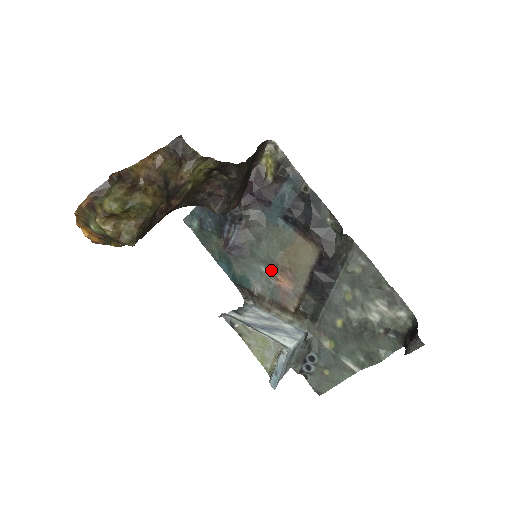
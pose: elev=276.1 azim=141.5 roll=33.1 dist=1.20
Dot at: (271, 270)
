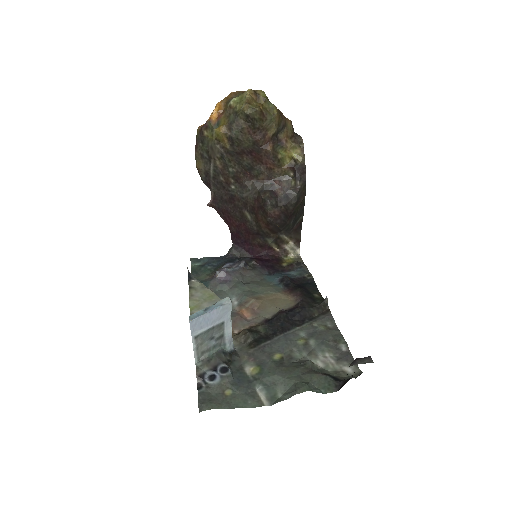
Dot at: (241, 302)
